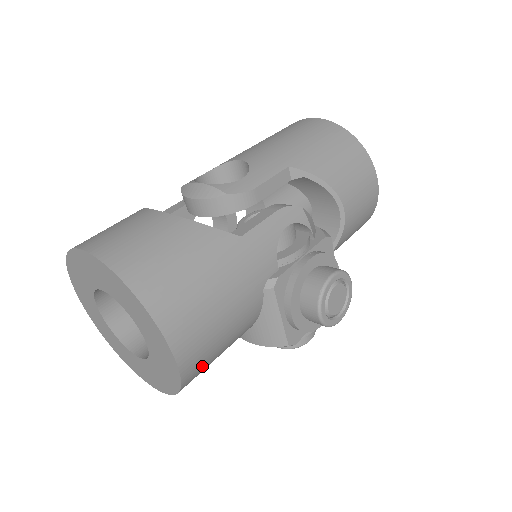
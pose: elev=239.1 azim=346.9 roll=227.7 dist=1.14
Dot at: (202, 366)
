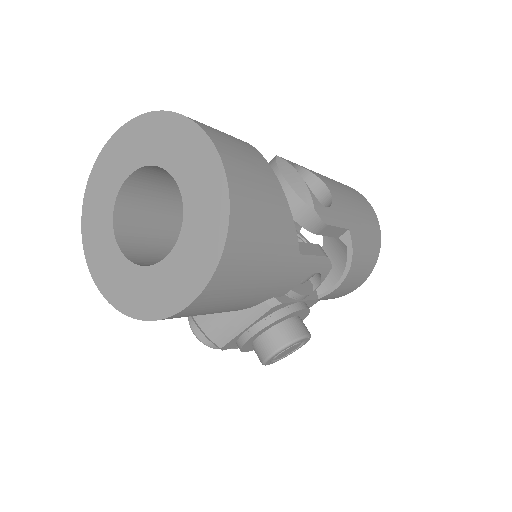
Dot at: occluded
